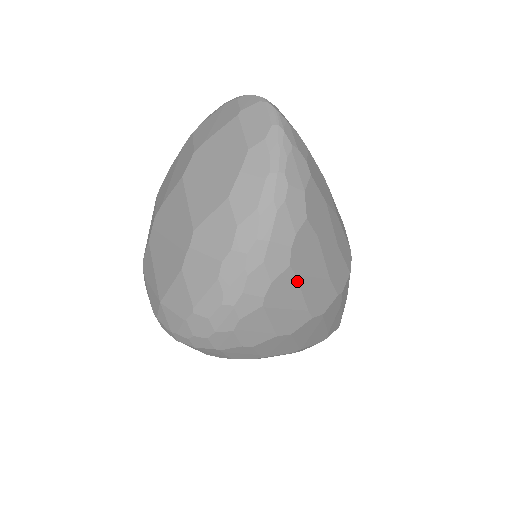
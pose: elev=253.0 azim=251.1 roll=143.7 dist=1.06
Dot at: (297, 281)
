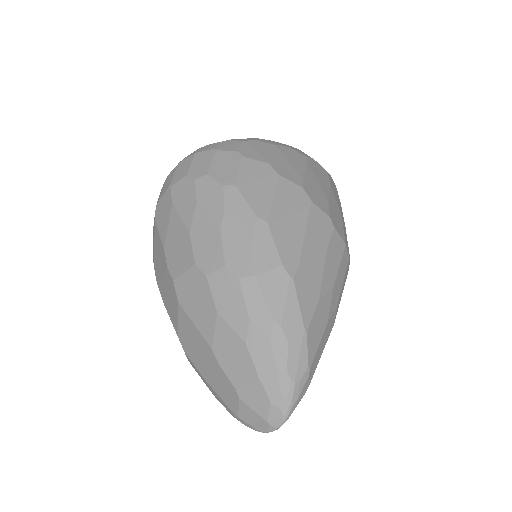
Dot at: (306, 165)
